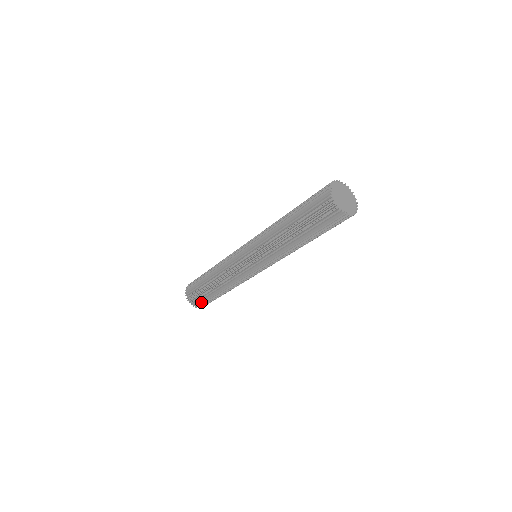
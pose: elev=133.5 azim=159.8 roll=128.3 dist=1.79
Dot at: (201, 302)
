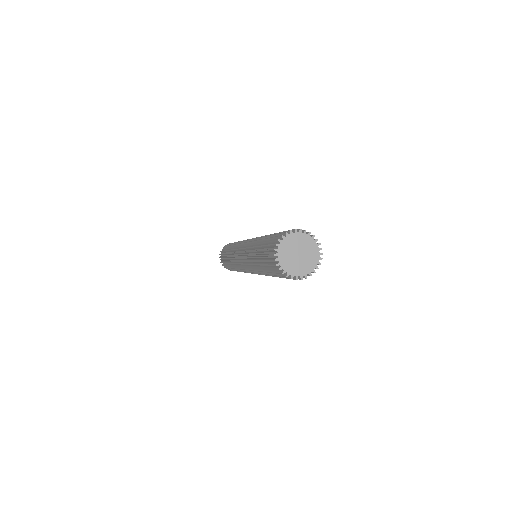
Dot at: (224, 263)
